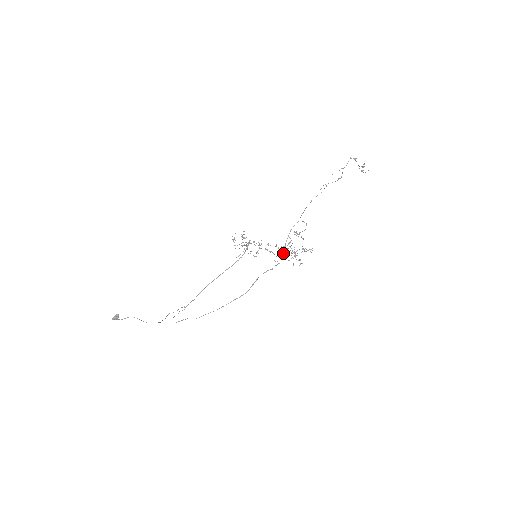
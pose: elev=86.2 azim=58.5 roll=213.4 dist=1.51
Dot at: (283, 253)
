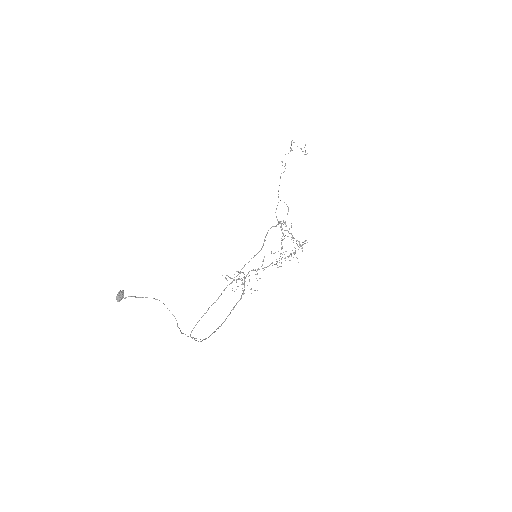
Dot at: (281, 262)
